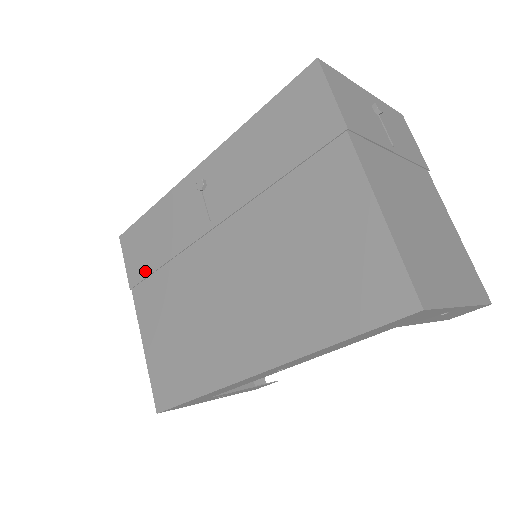
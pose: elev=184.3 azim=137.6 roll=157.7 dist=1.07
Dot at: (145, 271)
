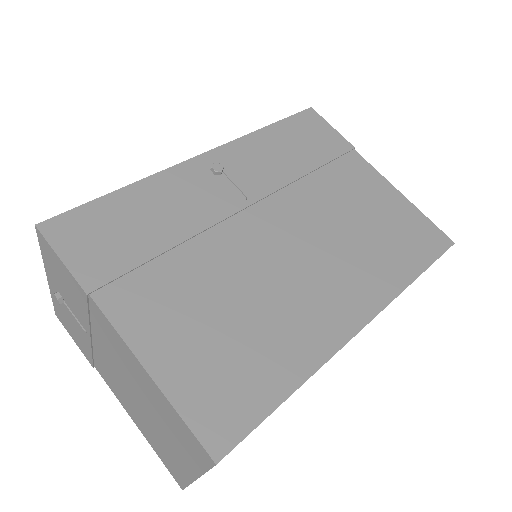
Dot at: (126, 262)
